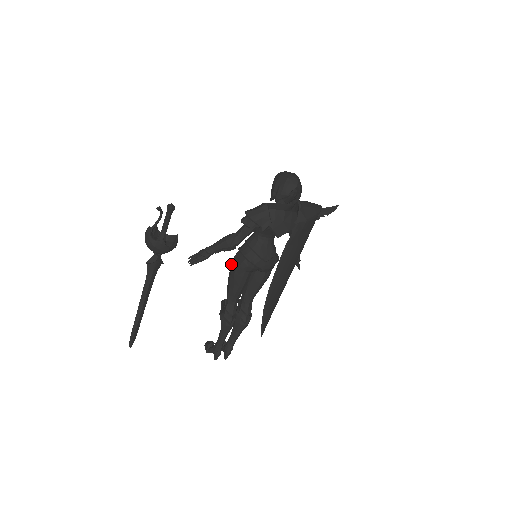
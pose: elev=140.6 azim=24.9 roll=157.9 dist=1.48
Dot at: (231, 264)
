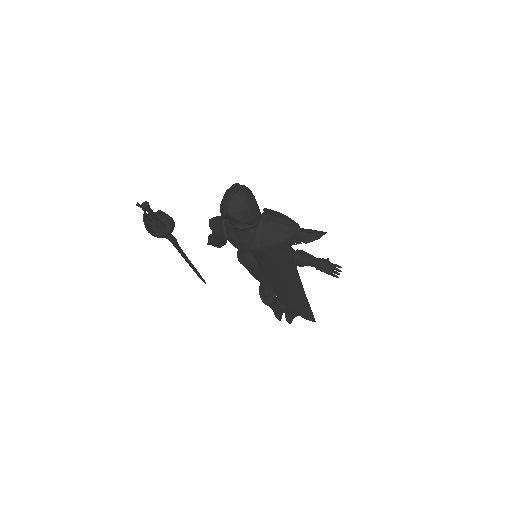
Dot at: occluded
